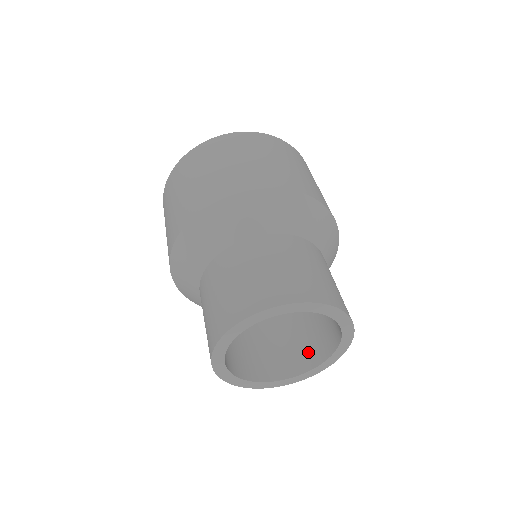
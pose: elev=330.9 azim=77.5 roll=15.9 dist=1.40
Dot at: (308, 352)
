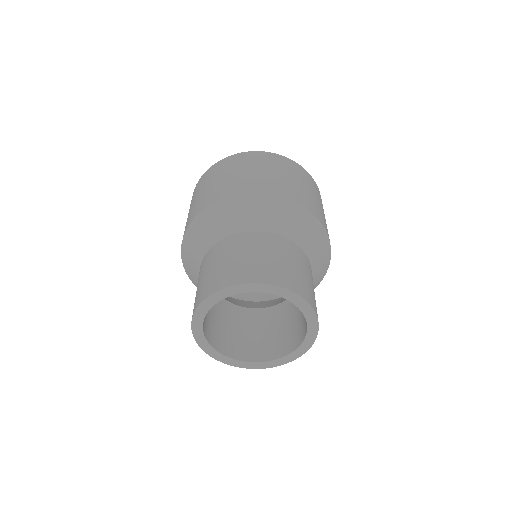
Dot at: (286, 341)
